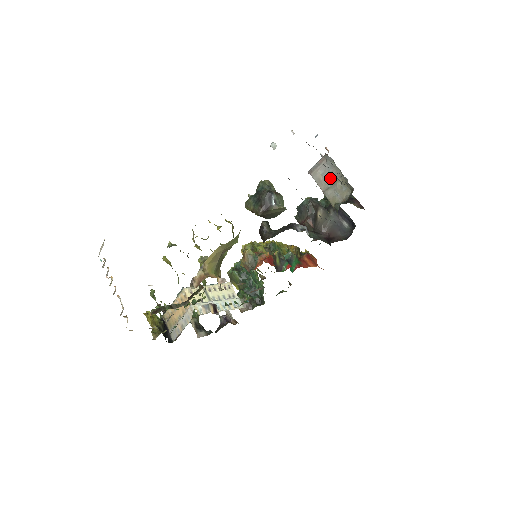
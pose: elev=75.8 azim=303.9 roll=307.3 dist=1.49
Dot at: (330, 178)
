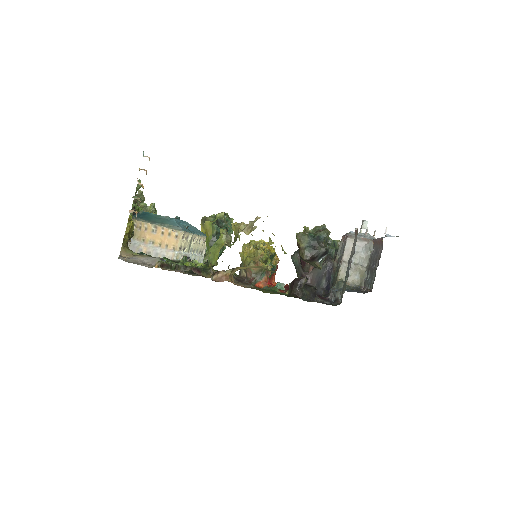
Dot at: (357, 258)
